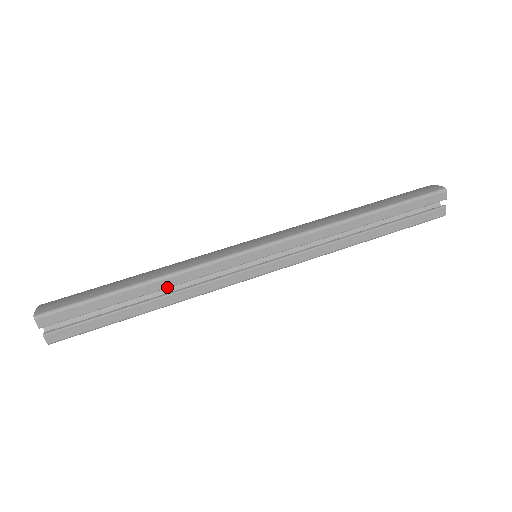
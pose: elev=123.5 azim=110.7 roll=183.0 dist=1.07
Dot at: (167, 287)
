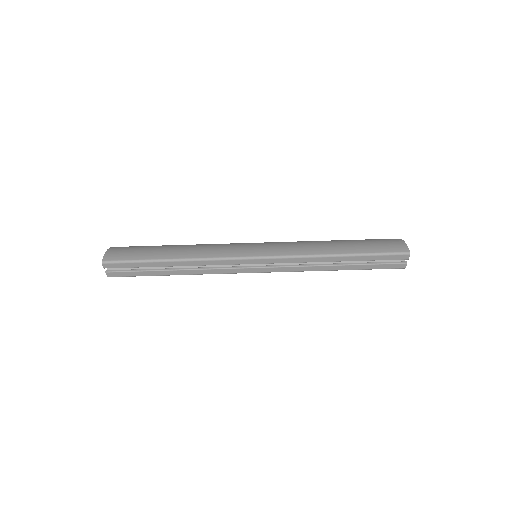
Dot at: occluded
